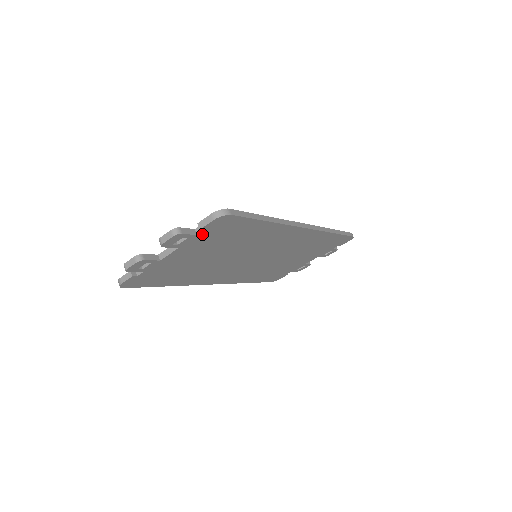
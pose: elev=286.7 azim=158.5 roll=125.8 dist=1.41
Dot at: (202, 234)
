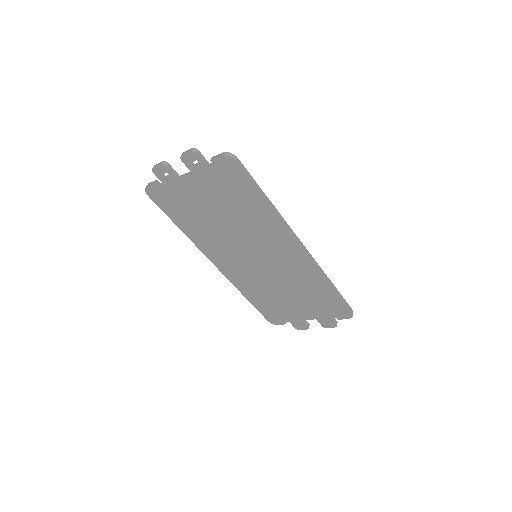
Dot at: (212, 170)
